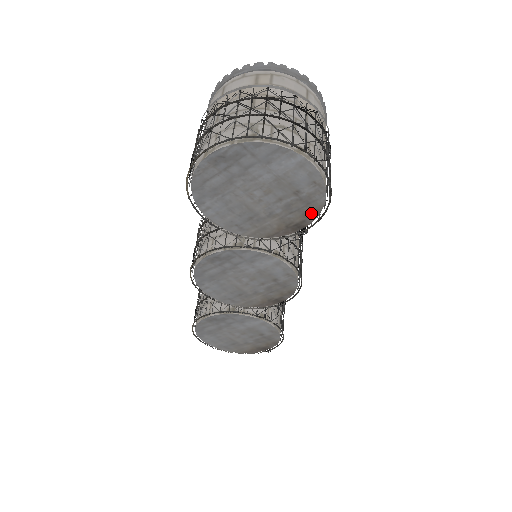
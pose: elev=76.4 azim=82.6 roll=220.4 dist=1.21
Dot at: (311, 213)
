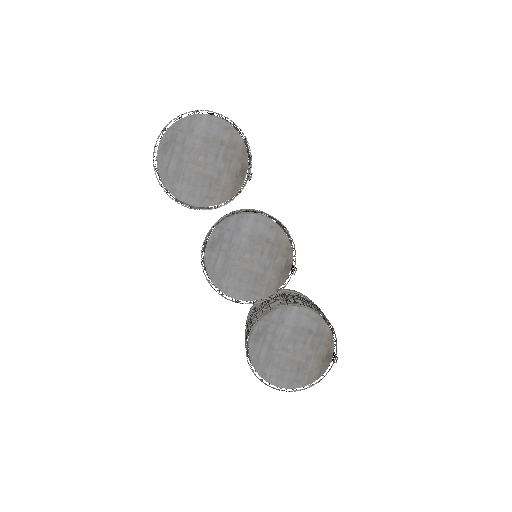
Dot at: (242, 154)
